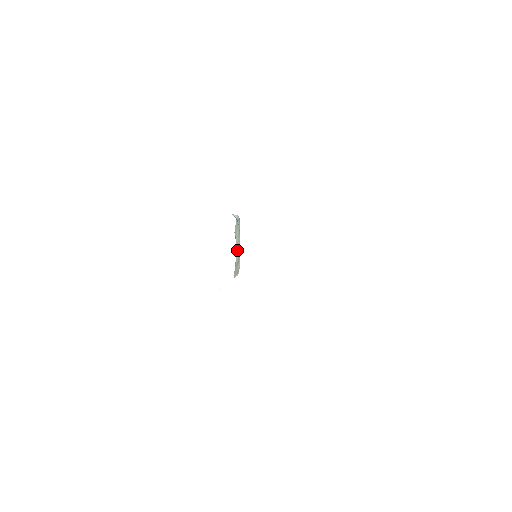
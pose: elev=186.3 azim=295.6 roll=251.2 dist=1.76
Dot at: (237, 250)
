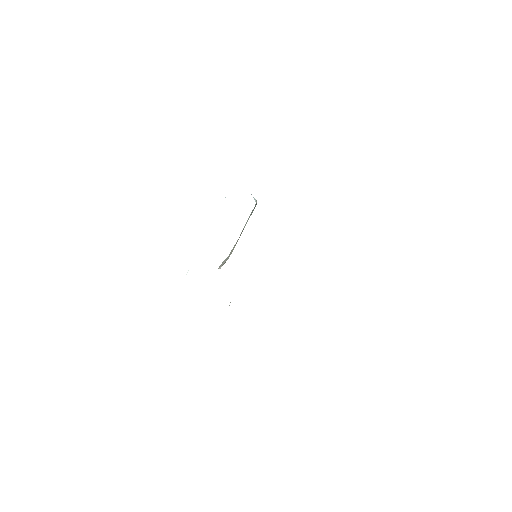
Dot at: occluded
